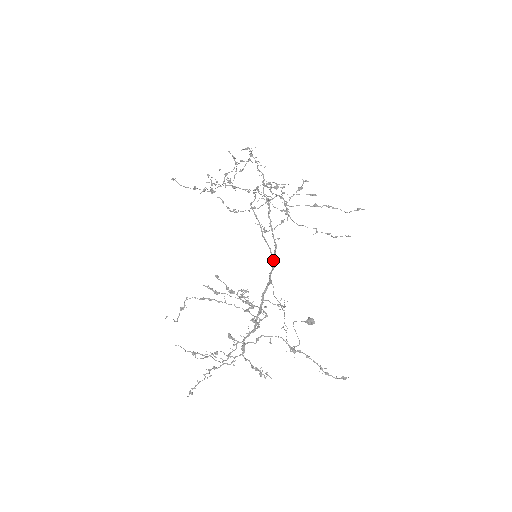
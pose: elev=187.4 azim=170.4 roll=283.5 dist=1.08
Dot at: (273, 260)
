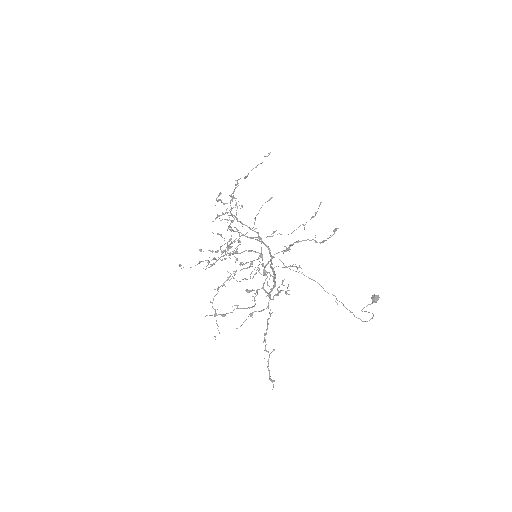
Dot at: (264, 243)
